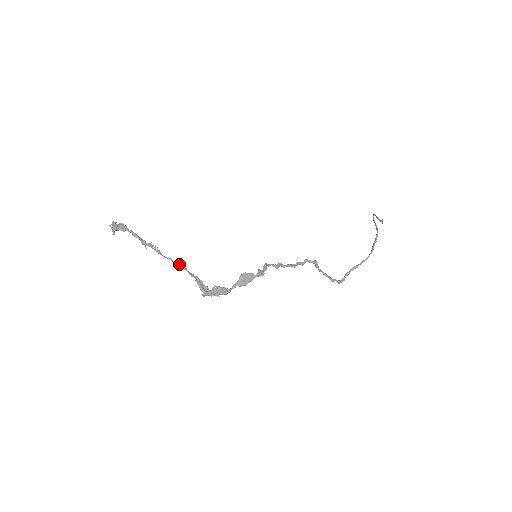
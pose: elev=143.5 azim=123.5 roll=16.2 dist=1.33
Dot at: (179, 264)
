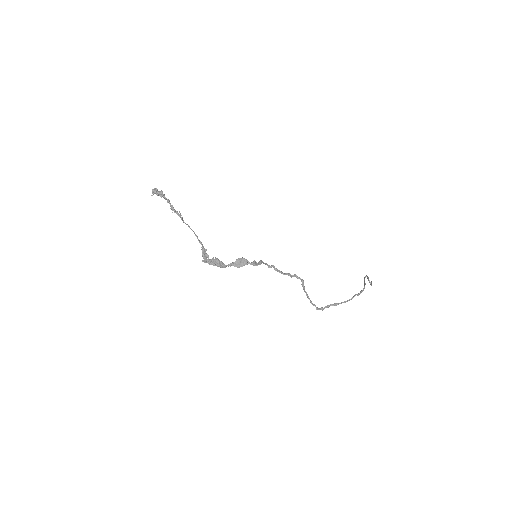
Dot at: (193, 231)
